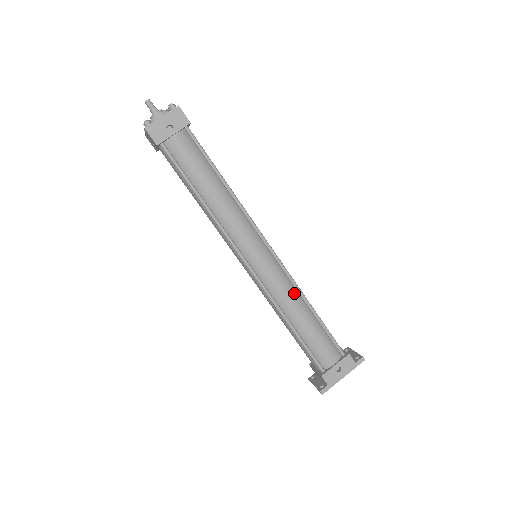
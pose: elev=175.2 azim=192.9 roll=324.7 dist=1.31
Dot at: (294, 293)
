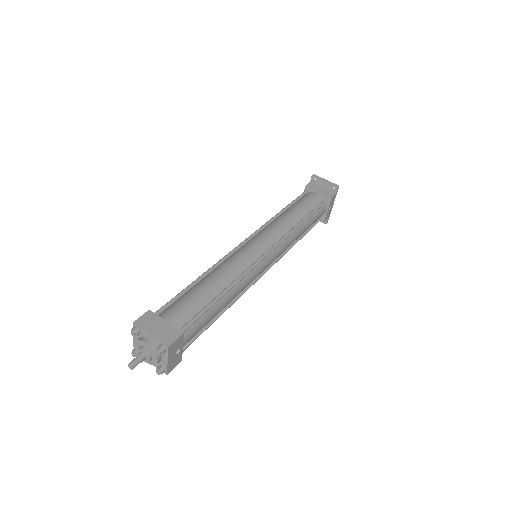
Dot at: (293, 235)
